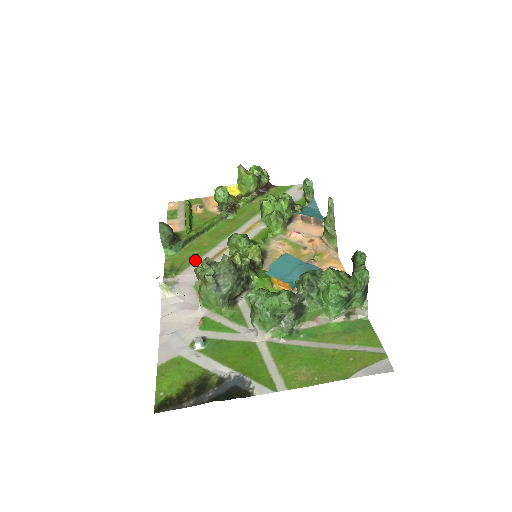
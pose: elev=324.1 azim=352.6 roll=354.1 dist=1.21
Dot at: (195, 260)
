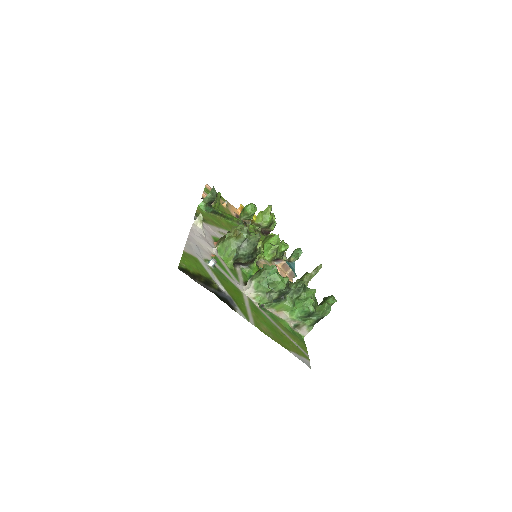
Dot at: (216, 225)
